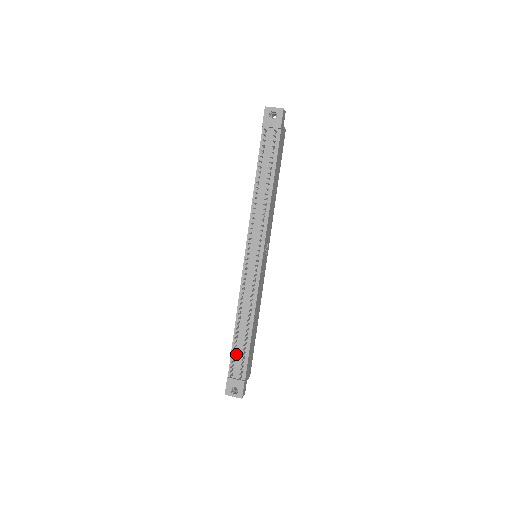
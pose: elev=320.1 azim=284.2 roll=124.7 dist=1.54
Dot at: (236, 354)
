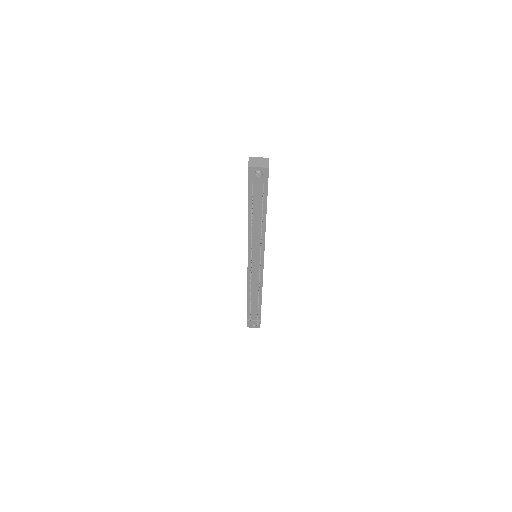
Dot at: (251, 310)
